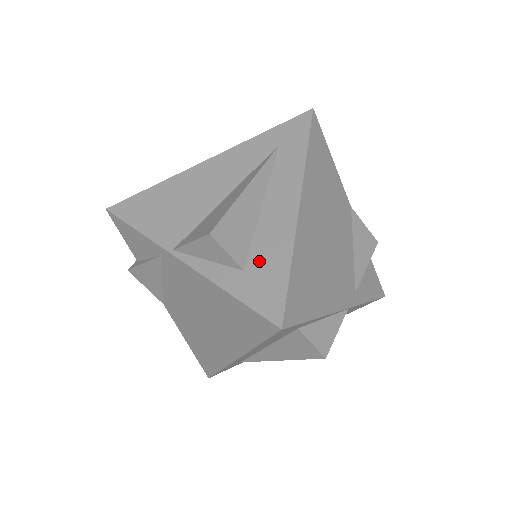
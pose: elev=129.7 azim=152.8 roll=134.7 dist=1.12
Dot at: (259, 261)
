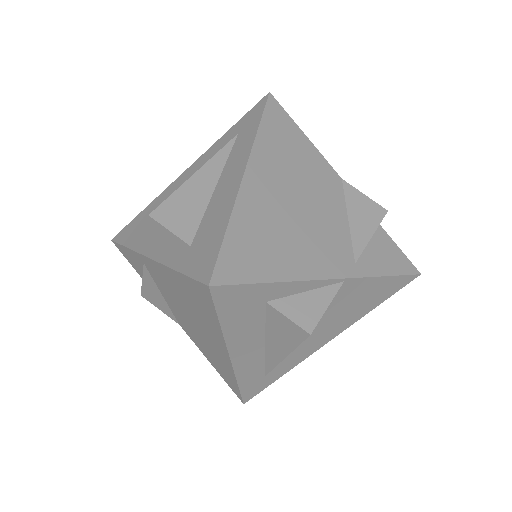
Dot at: (203, 233)
